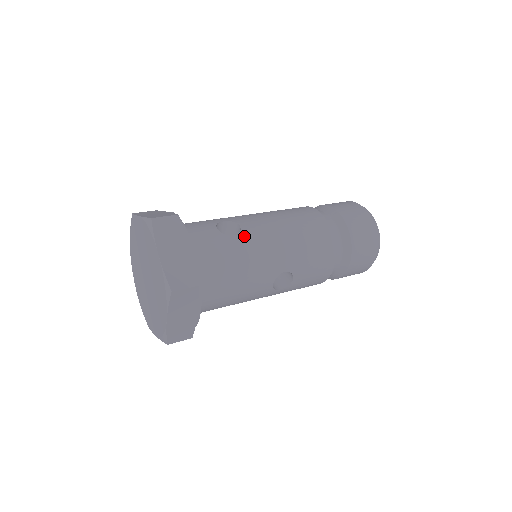
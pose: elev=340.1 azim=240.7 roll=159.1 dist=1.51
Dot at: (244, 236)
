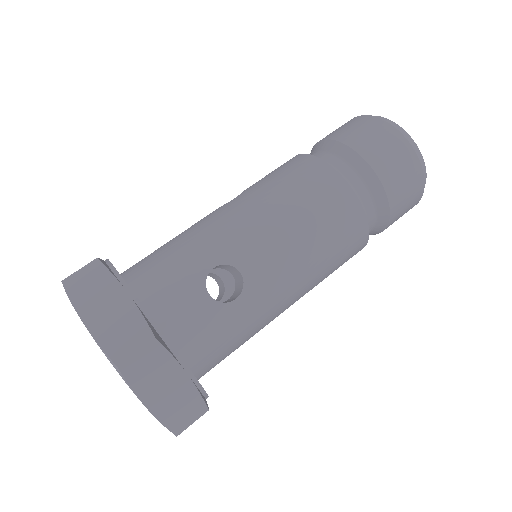
Dot at: (250, 293)
